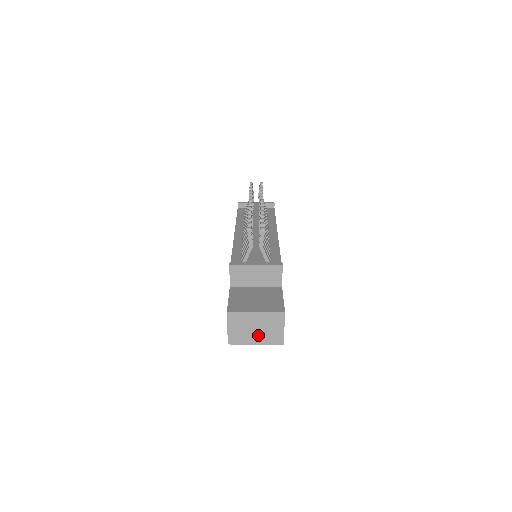
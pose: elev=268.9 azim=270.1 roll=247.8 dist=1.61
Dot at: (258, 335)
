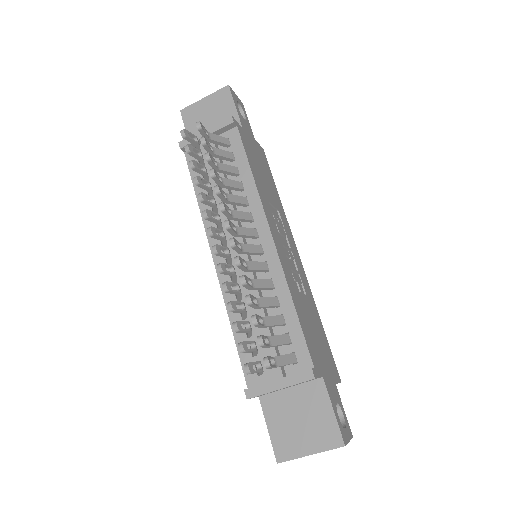
Dot at: occluded
